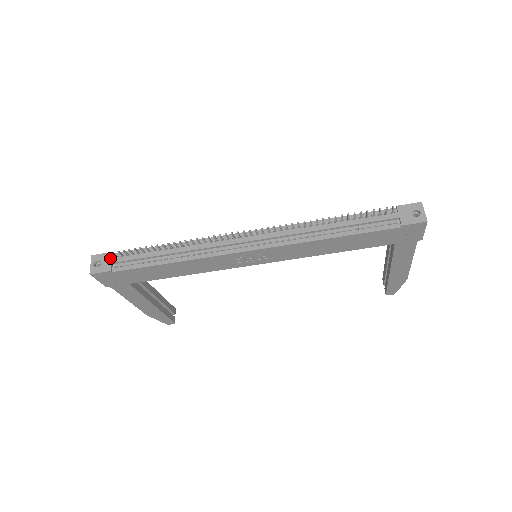
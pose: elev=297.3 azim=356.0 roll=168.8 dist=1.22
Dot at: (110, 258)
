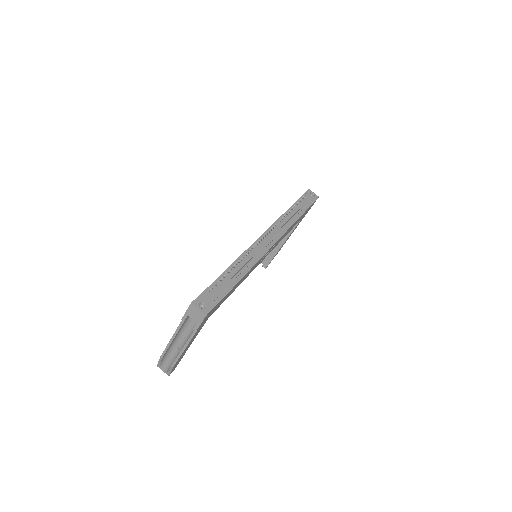
Dot at: (207, 296)
